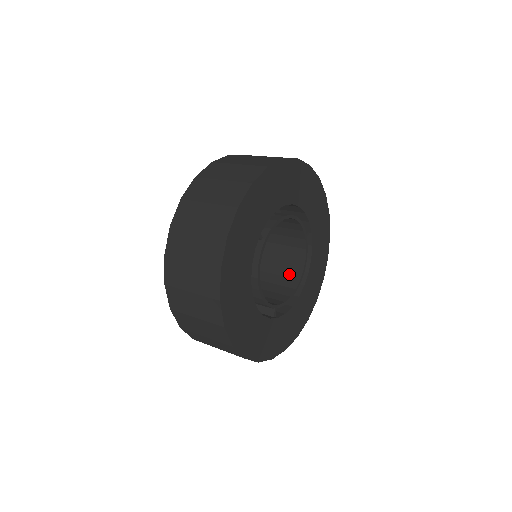
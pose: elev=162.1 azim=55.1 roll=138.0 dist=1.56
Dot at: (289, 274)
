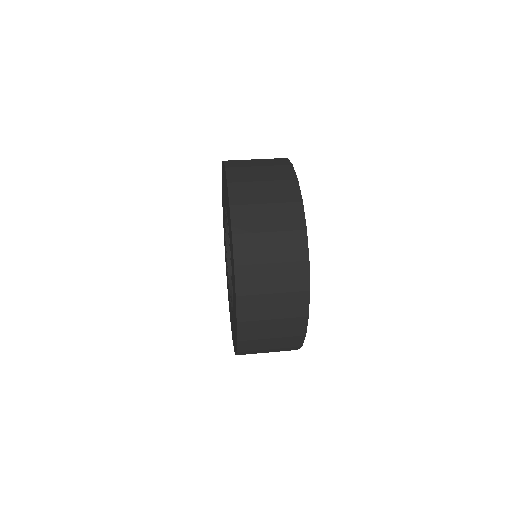
Dot at: occluded
